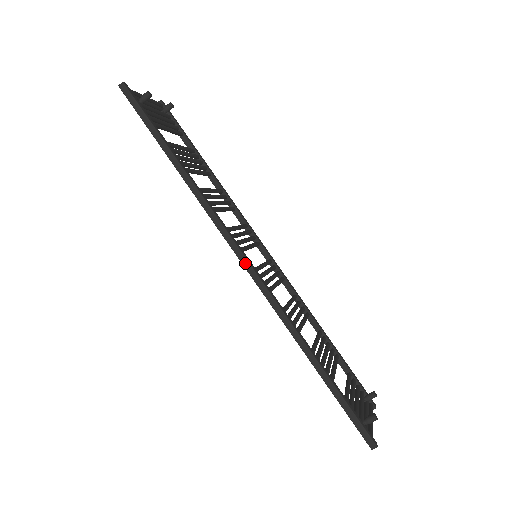
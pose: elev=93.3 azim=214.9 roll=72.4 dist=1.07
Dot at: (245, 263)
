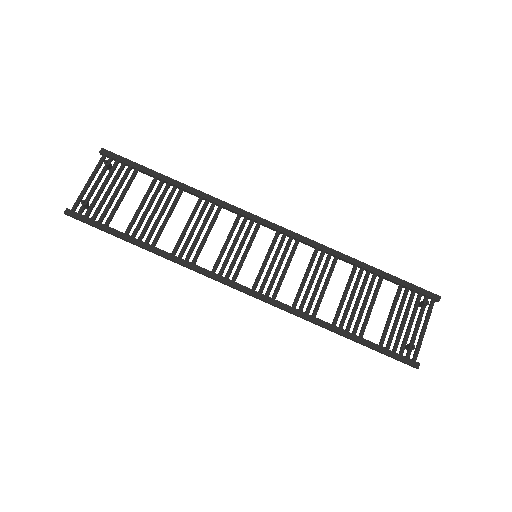
Dot at: occluded
